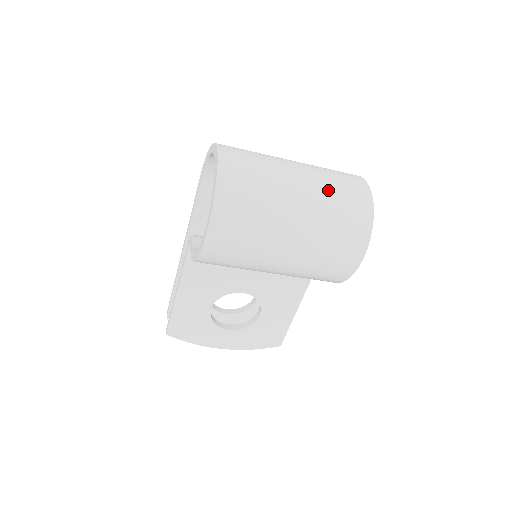
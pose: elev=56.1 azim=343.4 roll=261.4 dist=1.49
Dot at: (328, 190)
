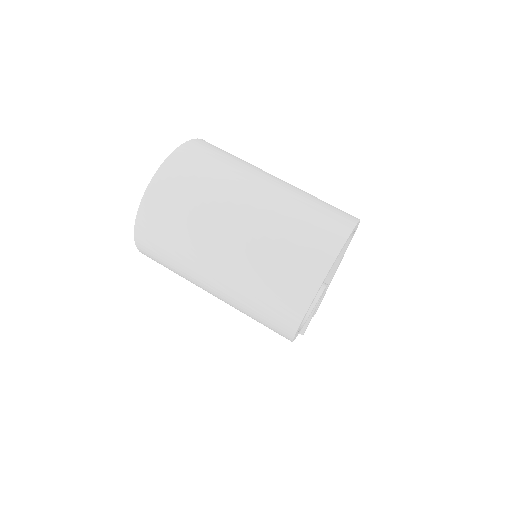
Dot at: (265, 249)
